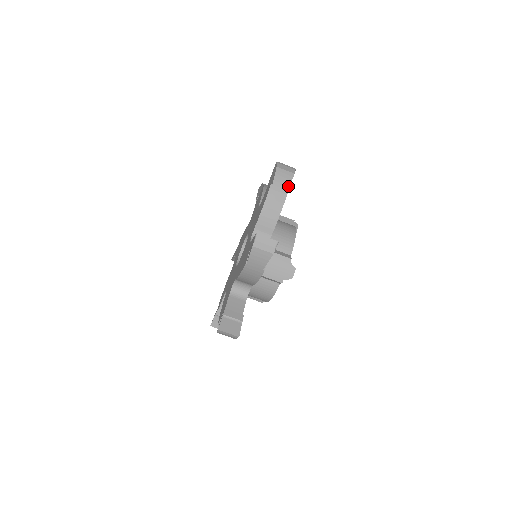
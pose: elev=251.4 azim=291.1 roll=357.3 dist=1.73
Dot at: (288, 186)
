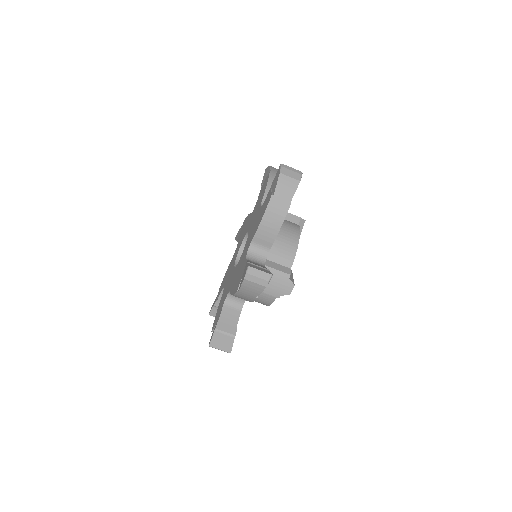
Dot at: (291, 197)
